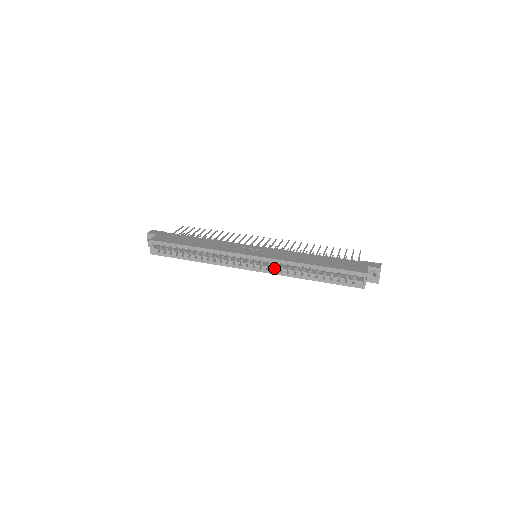
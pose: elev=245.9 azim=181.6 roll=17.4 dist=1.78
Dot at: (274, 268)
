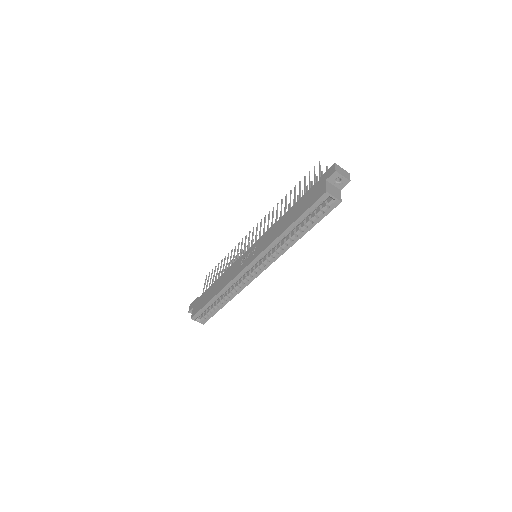
Dot at: (272, 255)
